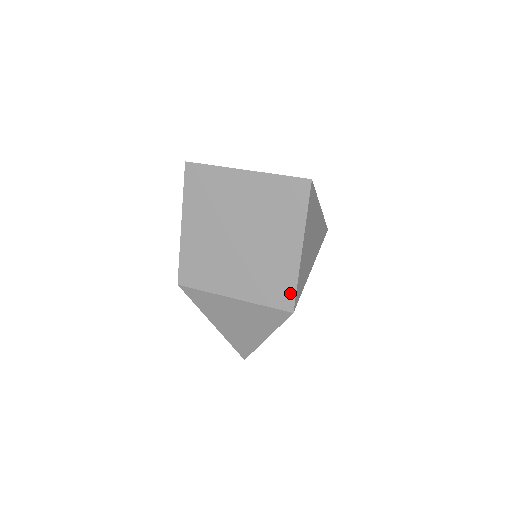
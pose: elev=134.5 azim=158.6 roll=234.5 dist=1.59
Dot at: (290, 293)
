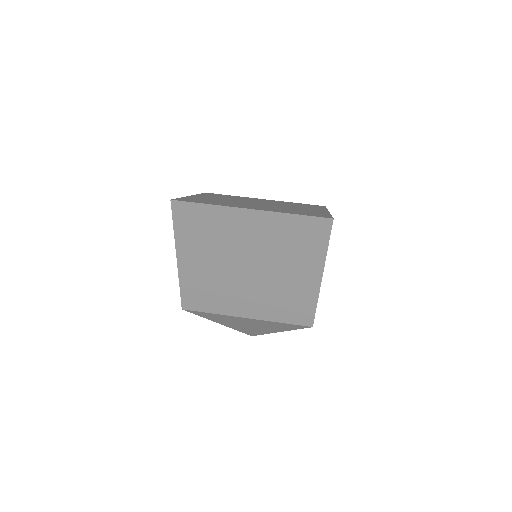
Dot at: (309, 313)
